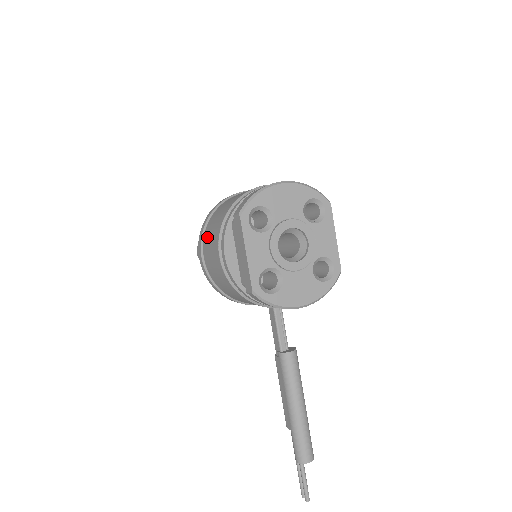
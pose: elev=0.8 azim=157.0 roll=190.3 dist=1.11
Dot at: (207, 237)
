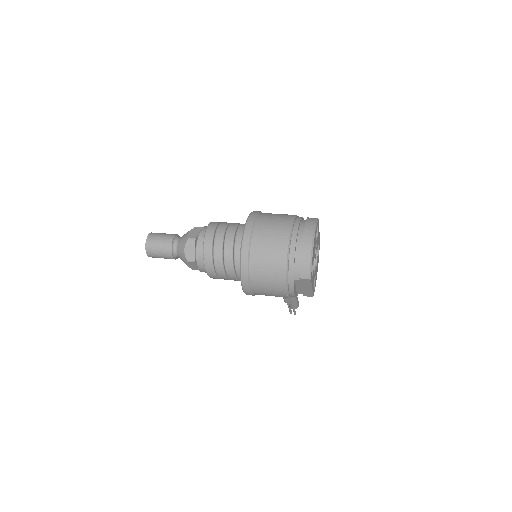
Dot at: (260, 286)
